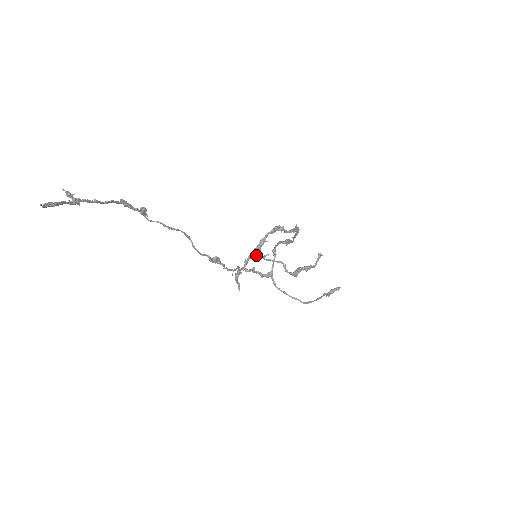
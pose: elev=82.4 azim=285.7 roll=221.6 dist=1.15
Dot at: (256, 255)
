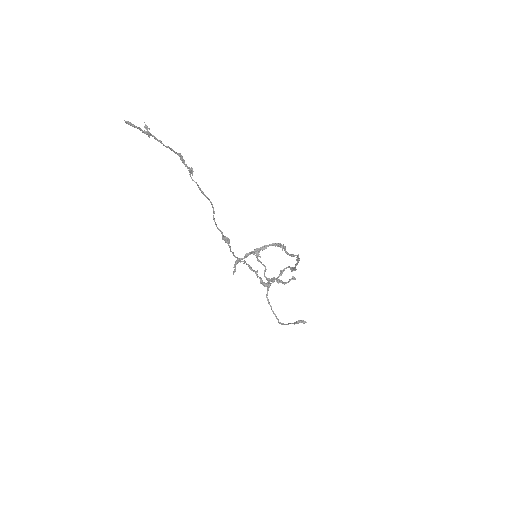
Dot at: (254, 253)
